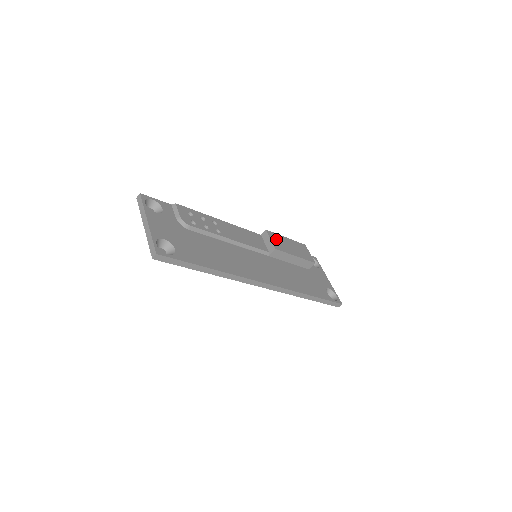
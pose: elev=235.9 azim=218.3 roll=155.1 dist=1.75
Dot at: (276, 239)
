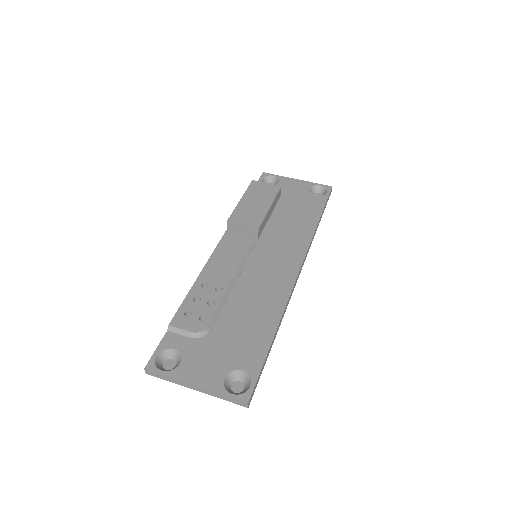
Dot at: (243, 217)
